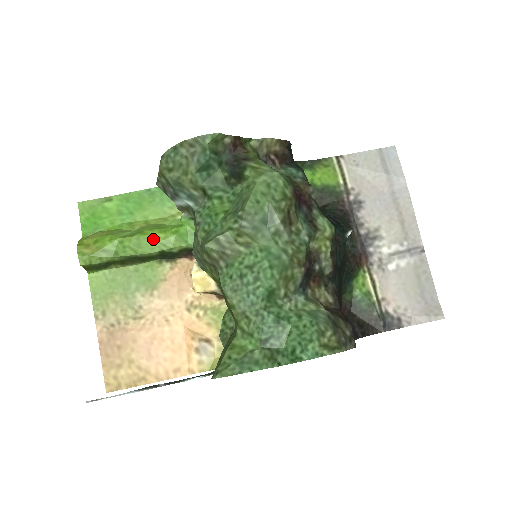
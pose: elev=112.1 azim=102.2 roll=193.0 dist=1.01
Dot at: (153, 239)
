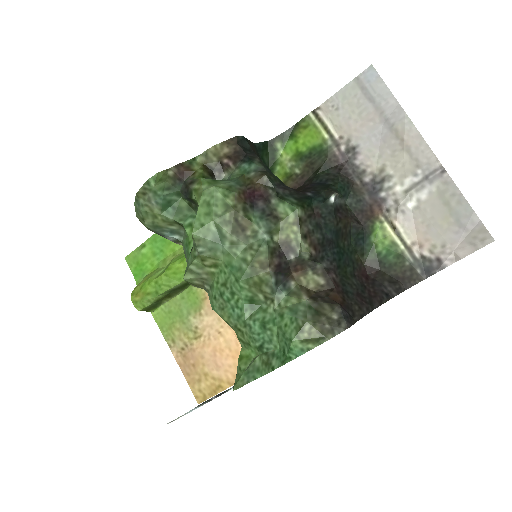
Dot at: (176, 271)
